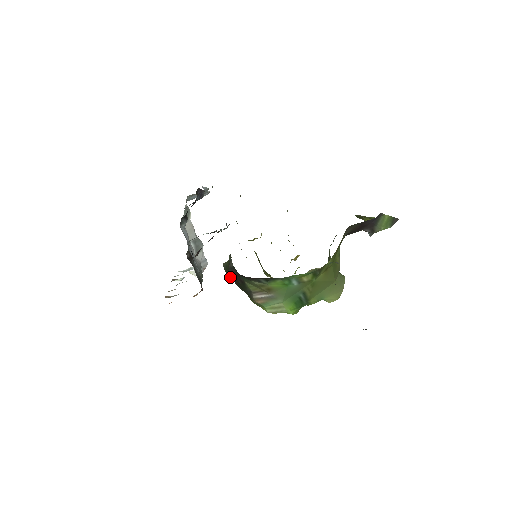
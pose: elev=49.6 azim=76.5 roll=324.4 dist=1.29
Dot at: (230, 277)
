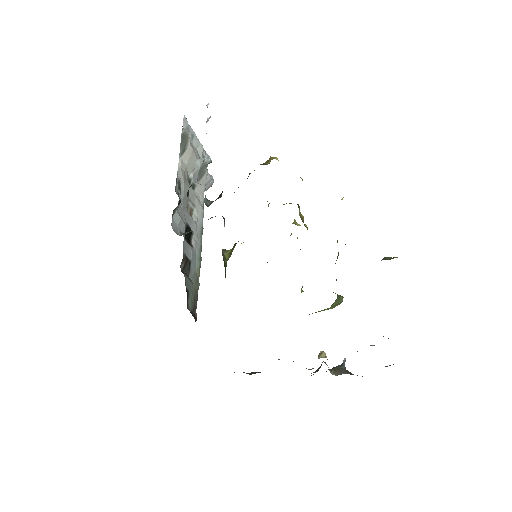
Dot at: occluded
